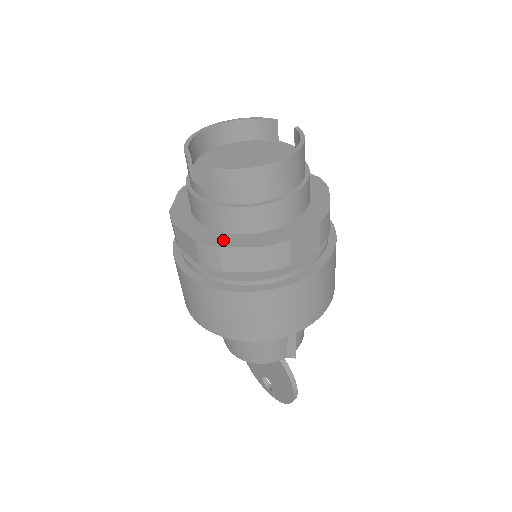
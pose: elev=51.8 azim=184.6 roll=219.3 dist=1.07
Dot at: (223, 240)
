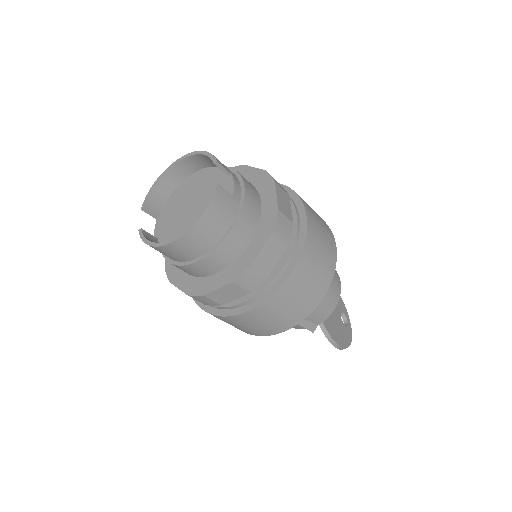
Dot at: (175, 275)
